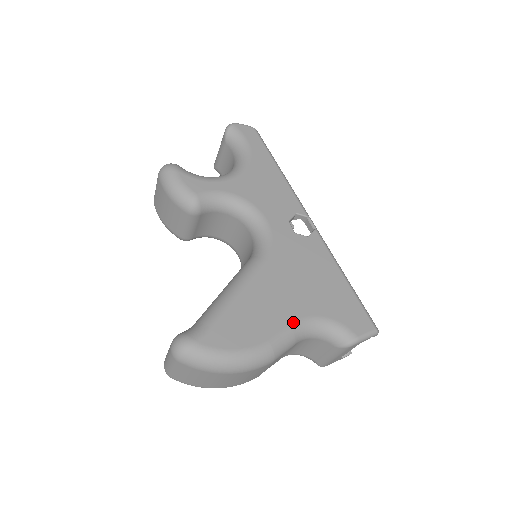
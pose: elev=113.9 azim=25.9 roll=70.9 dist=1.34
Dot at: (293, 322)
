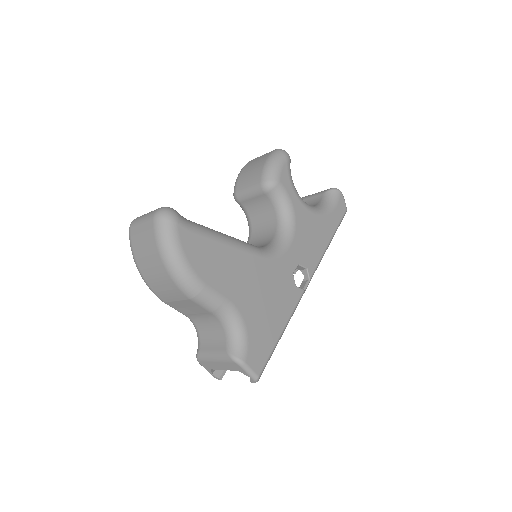
Dot at: (229, 299)
